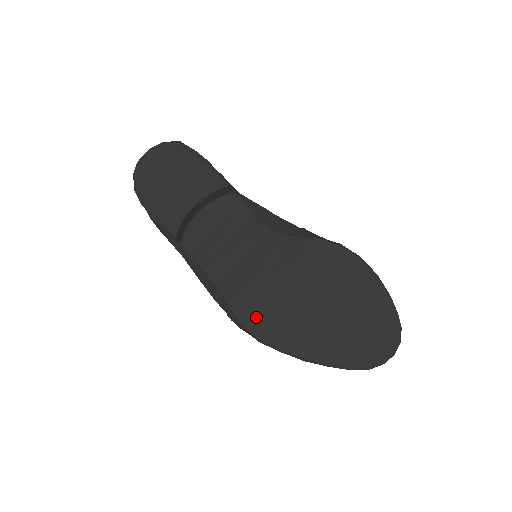
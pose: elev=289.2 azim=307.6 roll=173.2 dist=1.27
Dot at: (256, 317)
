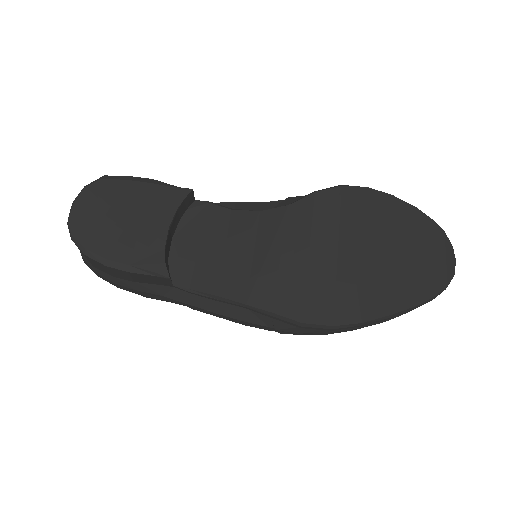
Dot at: (313, 305)
